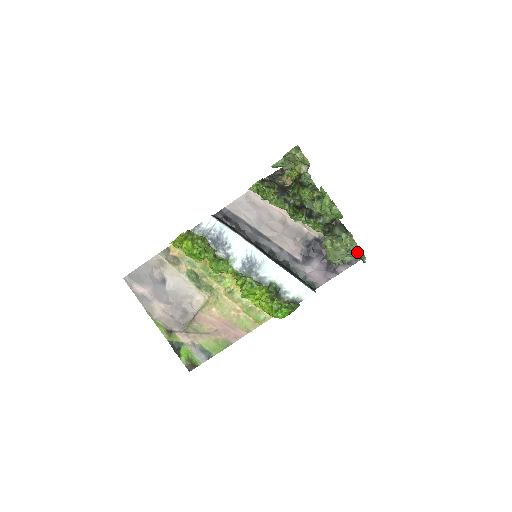
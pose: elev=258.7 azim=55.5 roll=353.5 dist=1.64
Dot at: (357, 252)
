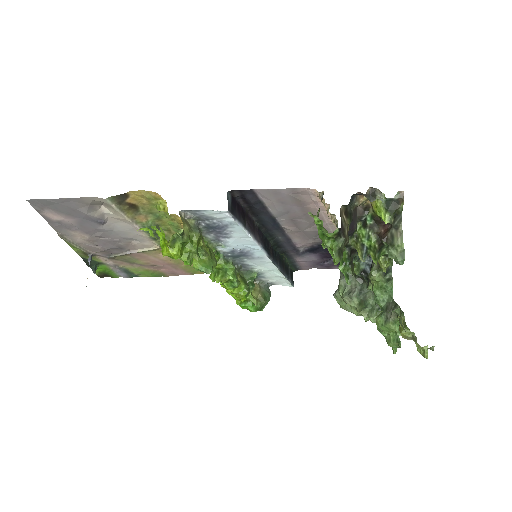
Dot at: occluded
